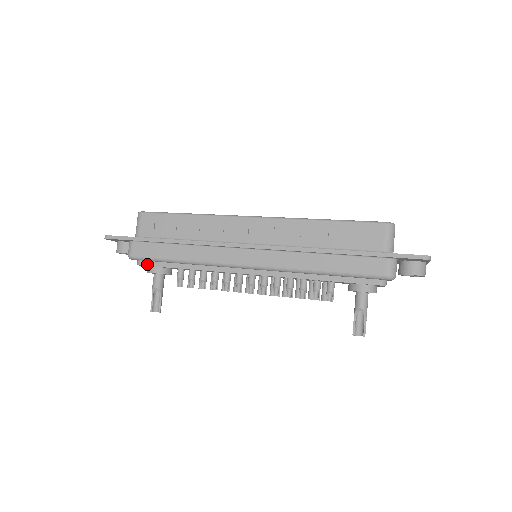
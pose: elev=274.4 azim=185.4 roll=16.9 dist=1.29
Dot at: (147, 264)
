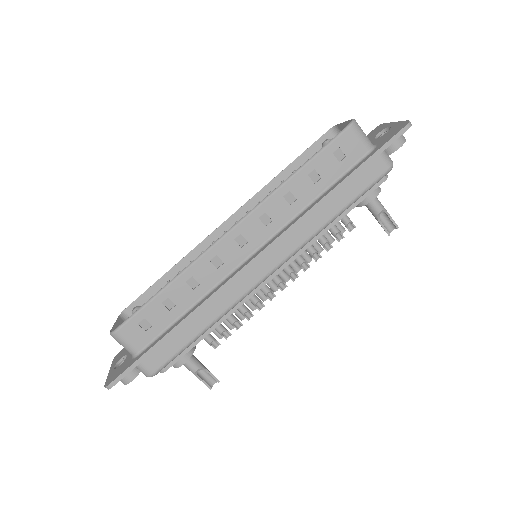
Dot at: (172, 363)
